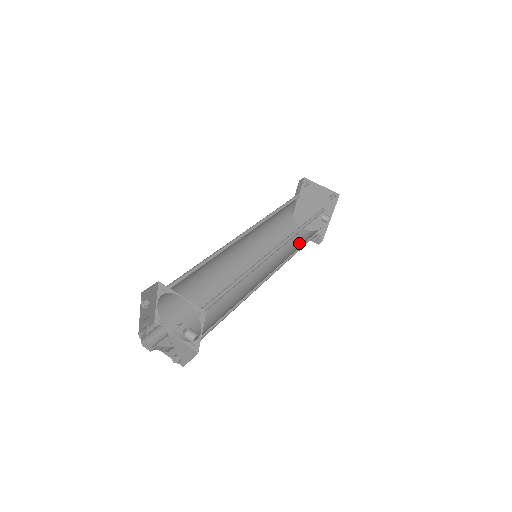
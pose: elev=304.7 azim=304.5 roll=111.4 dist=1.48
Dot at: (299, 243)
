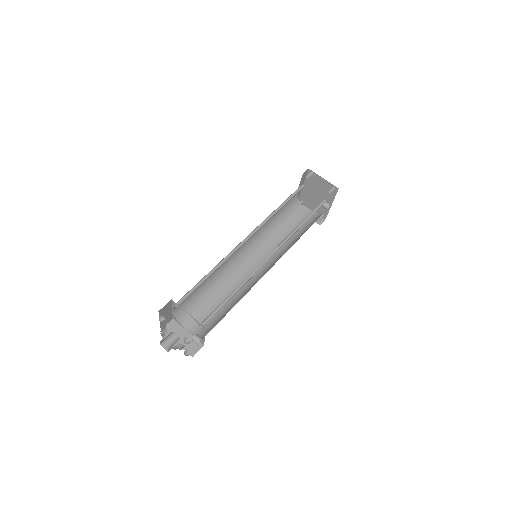
Dot at: (300, 230)
